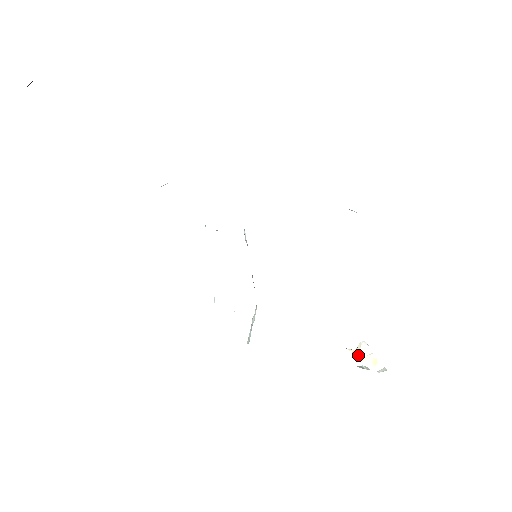
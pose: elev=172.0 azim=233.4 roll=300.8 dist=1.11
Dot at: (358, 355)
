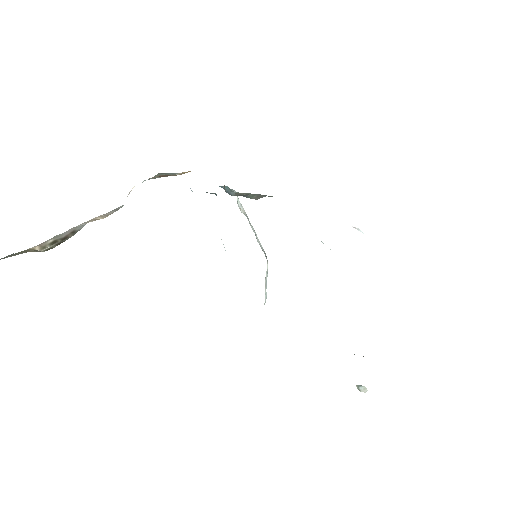
Dot at: occluded
